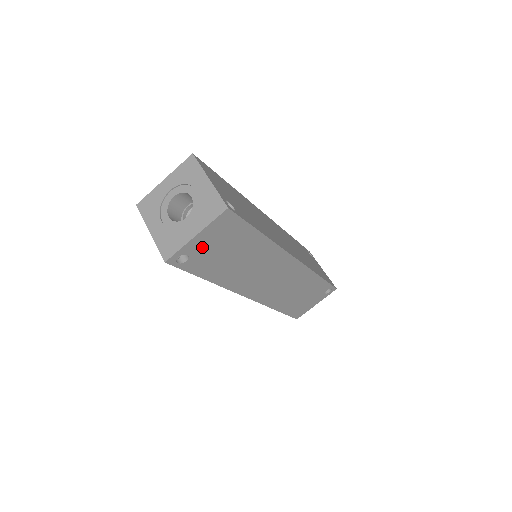
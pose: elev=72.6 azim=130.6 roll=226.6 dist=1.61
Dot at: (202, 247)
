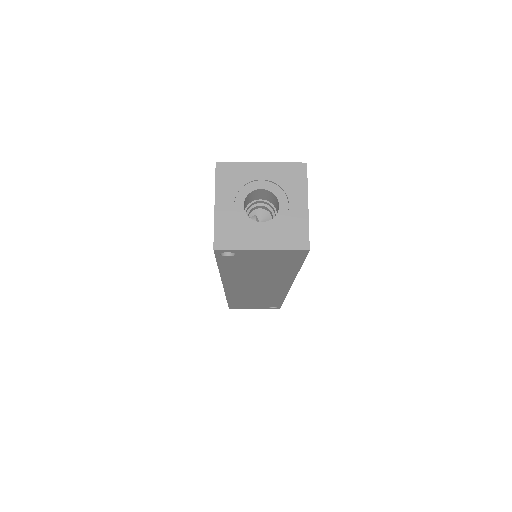
Dot at: (252, 256)
